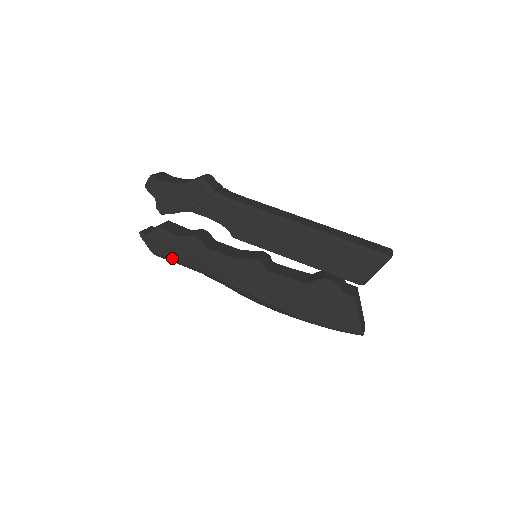
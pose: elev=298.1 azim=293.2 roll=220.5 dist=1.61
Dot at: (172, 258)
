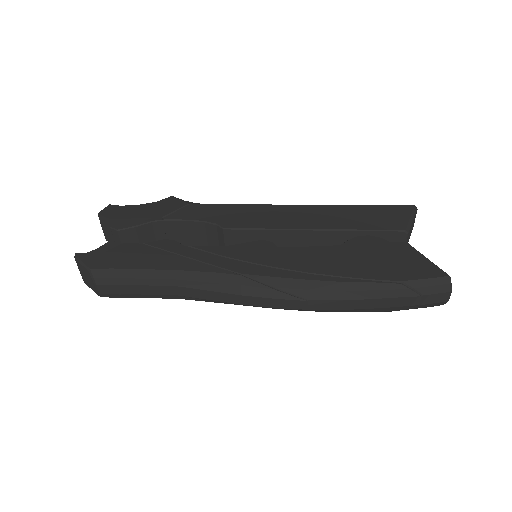
Dot at: (128, 268)
